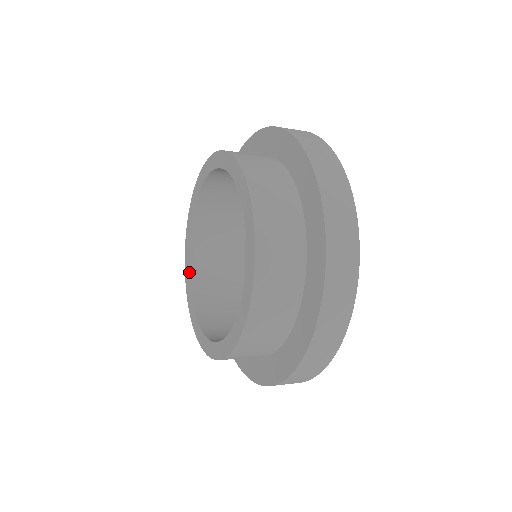
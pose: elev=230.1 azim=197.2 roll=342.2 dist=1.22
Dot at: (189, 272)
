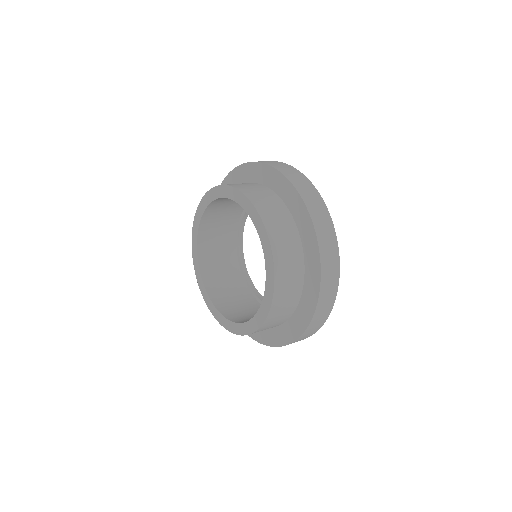
Dot at: (198, 257)
